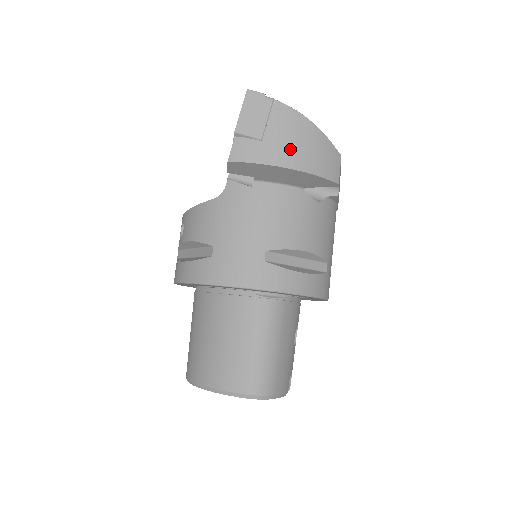
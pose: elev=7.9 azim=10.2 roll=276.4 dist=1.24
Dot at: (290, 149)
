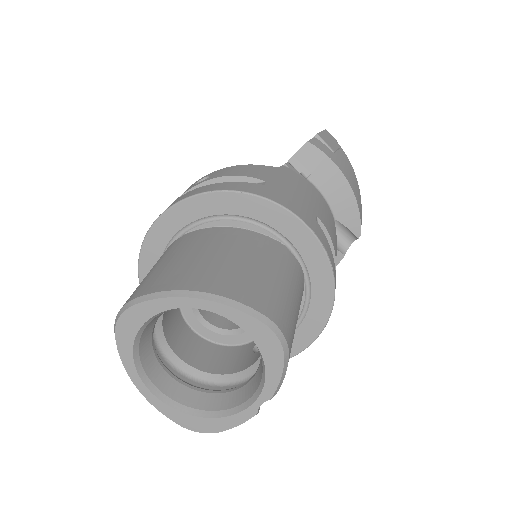
Dot at: (349, 175)
